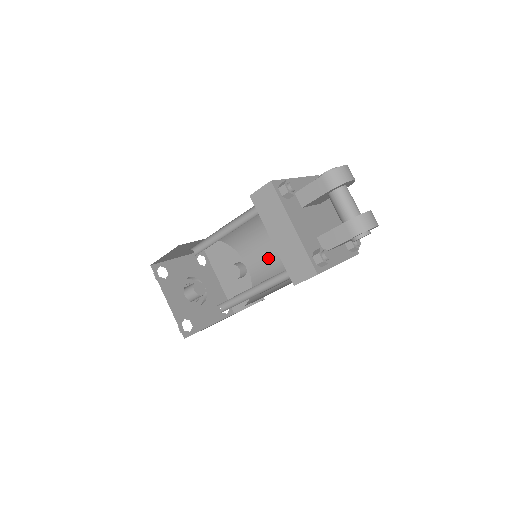
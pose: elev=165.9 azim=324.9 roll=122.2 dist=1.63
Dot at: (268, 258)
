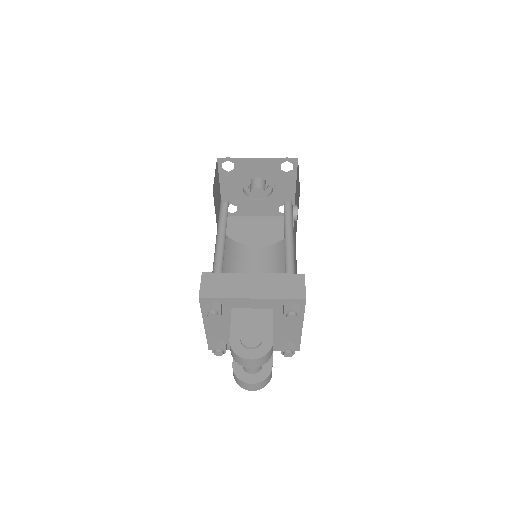
Dot at: (295, 247)
